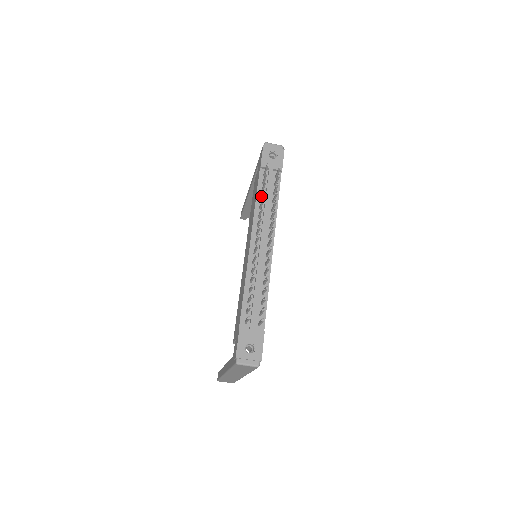
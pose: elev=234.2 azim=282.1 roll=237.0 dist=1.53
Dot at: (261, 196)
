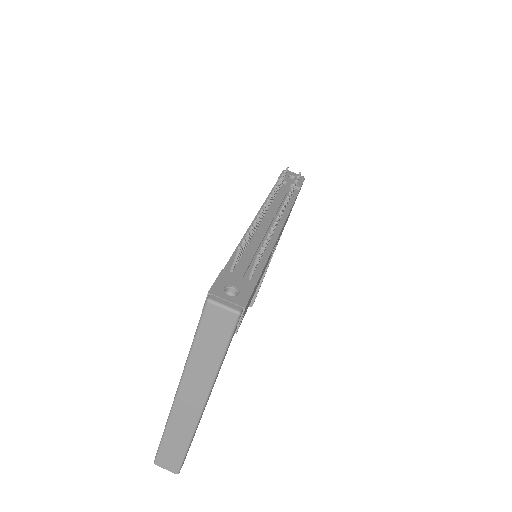
Dot at: occluded
